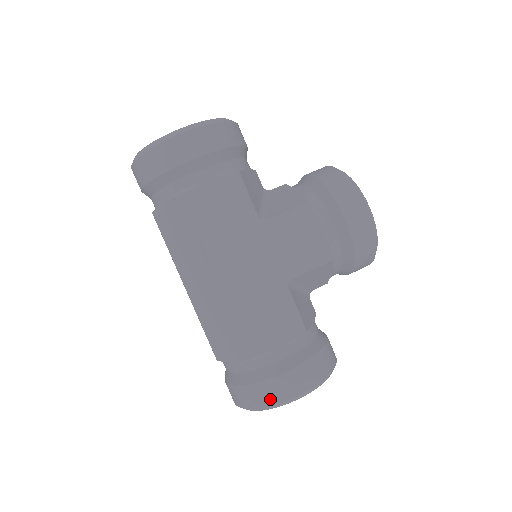
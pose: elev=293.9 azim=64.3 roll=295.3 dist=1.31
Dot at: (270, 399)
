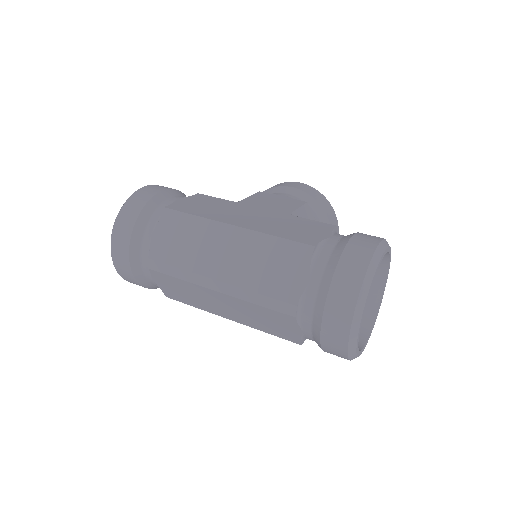
Dot at: (363, 258)
